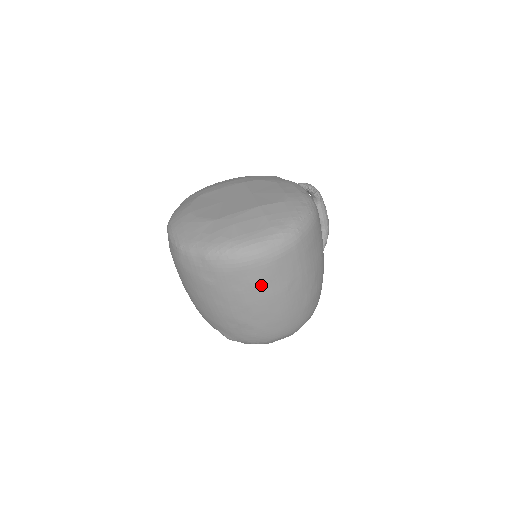
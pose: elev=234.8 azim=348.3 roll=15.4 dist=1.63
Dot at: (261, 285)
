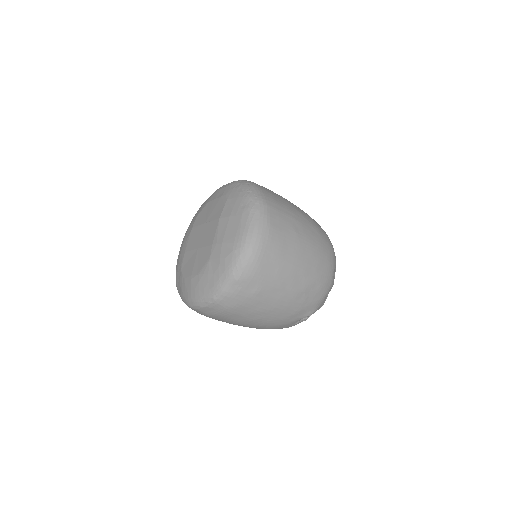
Dot at: (283, 250)
